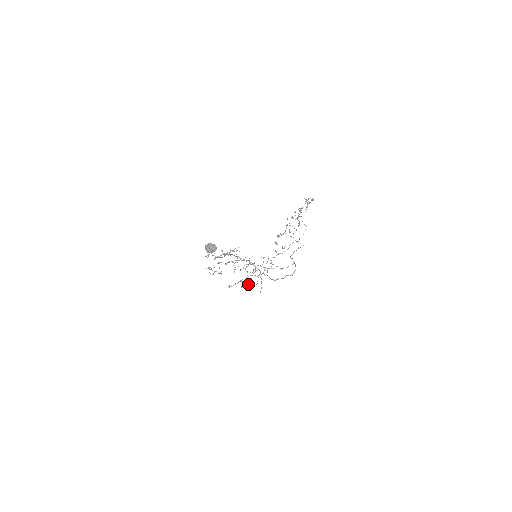
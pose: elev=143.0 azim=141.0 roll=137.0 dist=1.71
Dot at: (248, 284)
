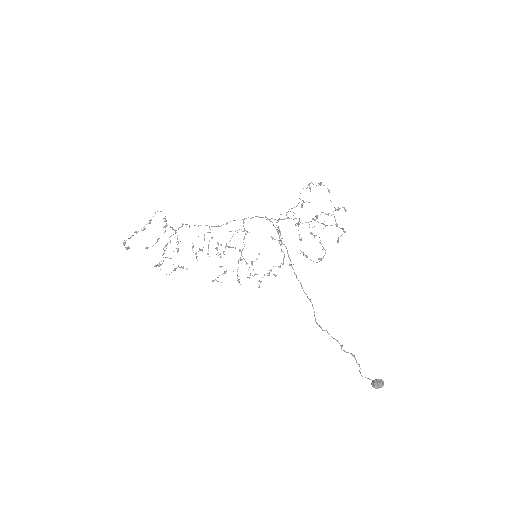
Dot at: occluded
